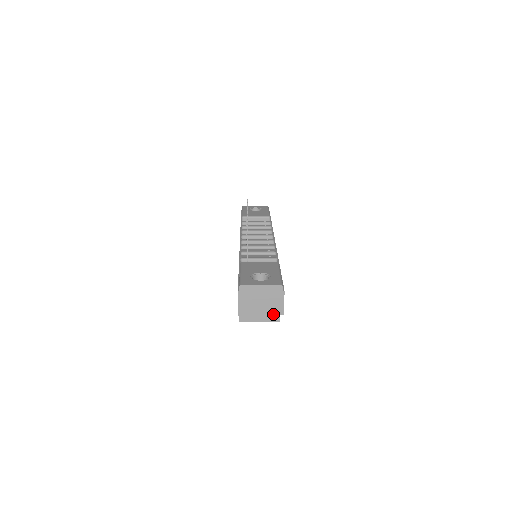
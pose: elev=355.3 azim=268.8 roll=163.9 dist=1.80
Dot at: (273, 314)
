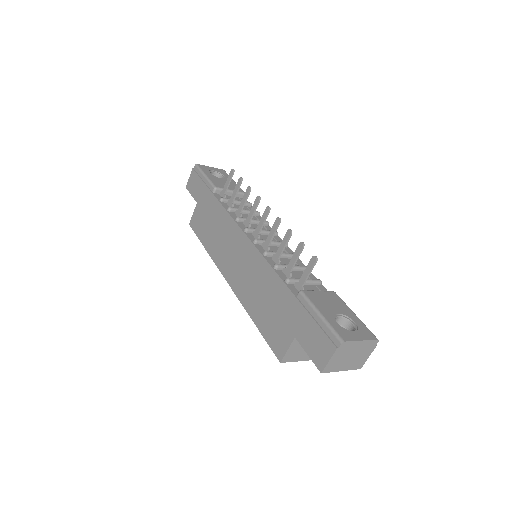
Dot at: (353, 369)
